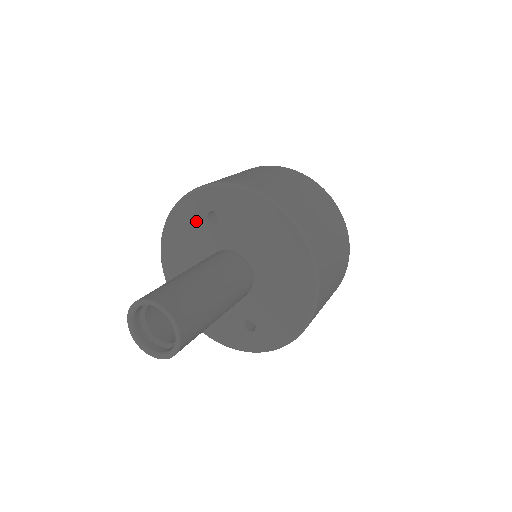
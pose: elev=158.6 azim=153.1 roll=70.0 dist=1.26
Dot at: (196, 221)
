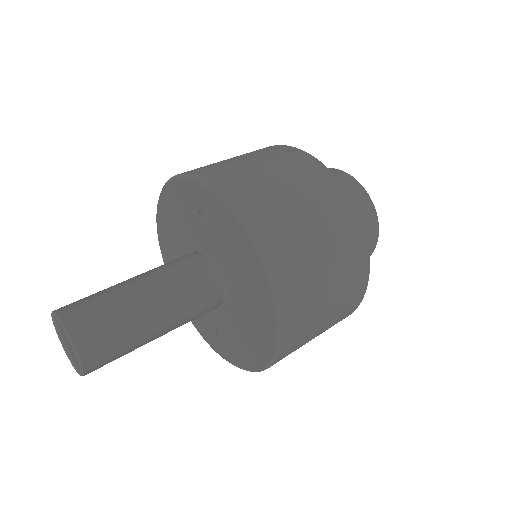
Dot at: (188, 208)
